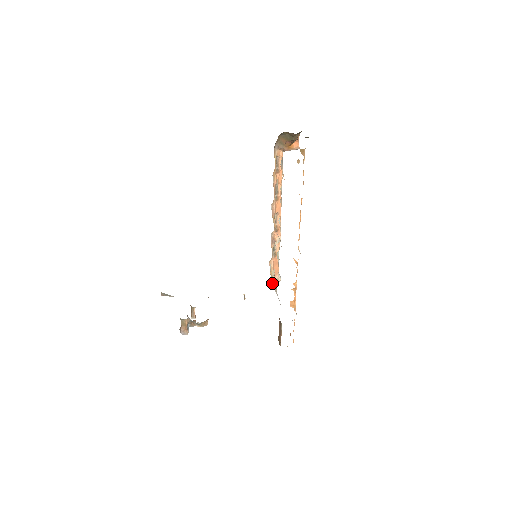
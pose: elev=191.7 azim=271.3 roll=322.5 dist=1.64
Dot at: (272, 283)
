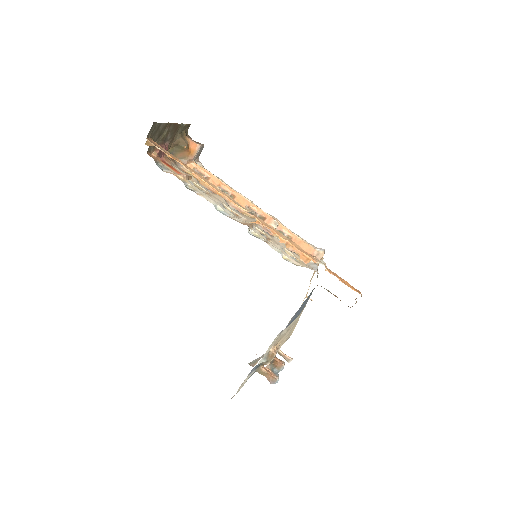
Dot at: (310, 262)
